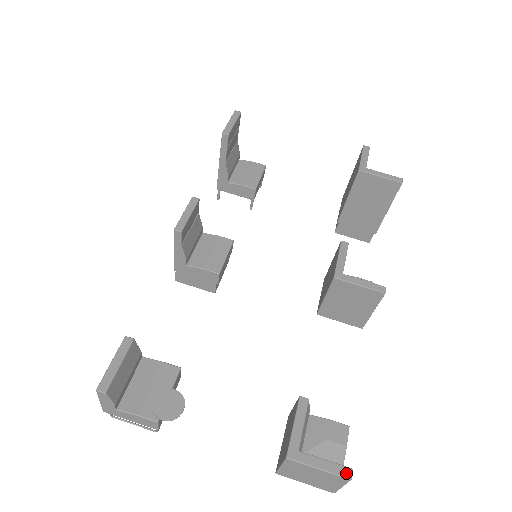
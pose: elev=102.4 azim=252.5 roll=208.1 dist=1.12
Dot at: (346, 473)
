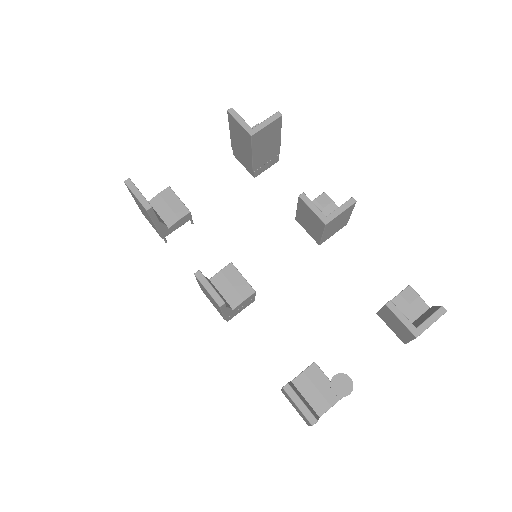
Dot at: (443, 311)
